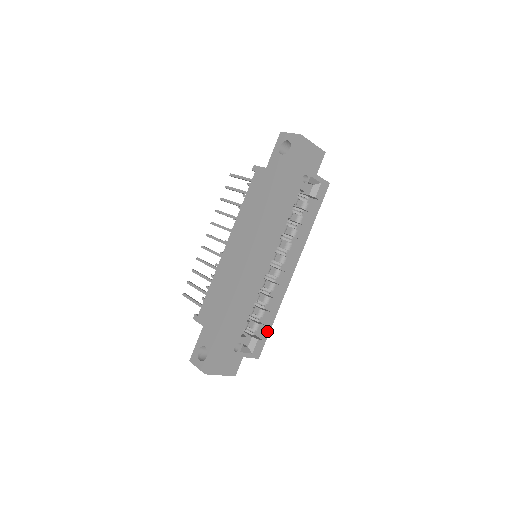
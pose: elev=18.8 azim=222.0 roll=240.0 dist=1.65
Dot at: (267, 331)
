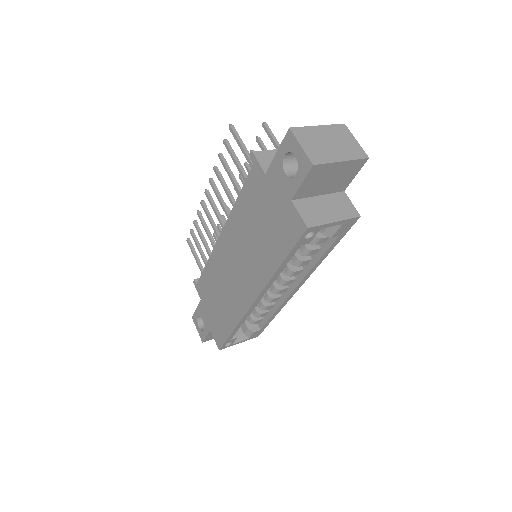
Dot at: (265, 324)
